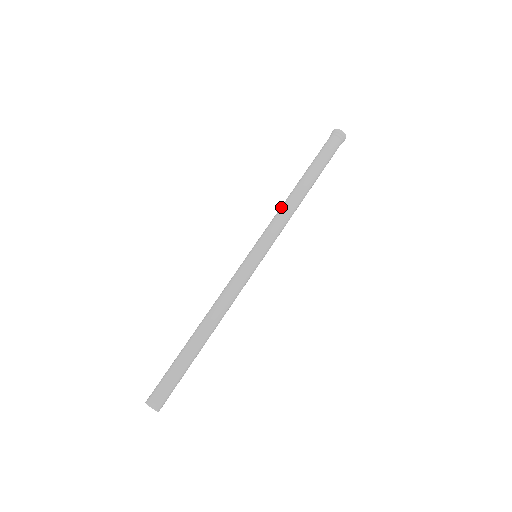
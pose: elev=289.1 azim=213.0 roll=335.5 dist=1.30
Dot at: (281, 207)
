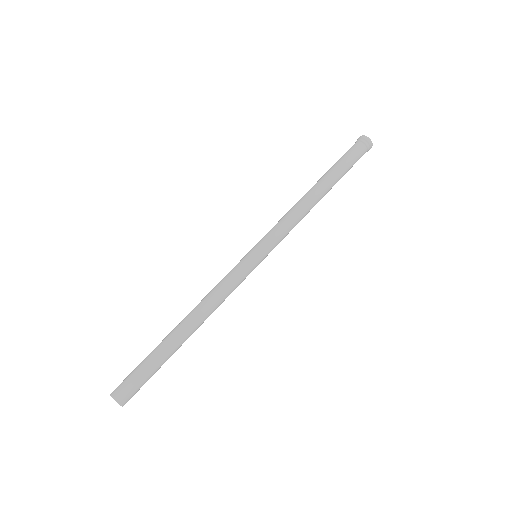
Dot at: (292, 208)
